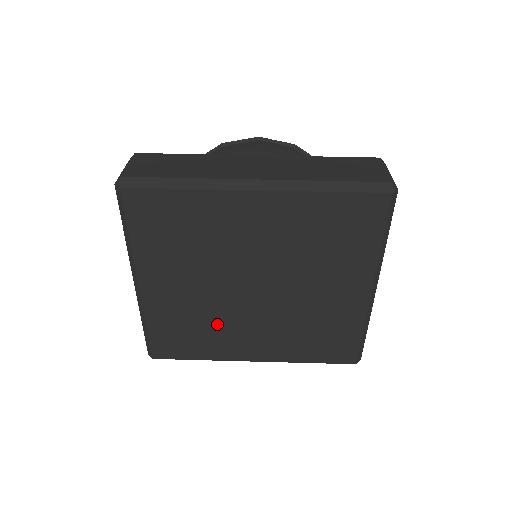
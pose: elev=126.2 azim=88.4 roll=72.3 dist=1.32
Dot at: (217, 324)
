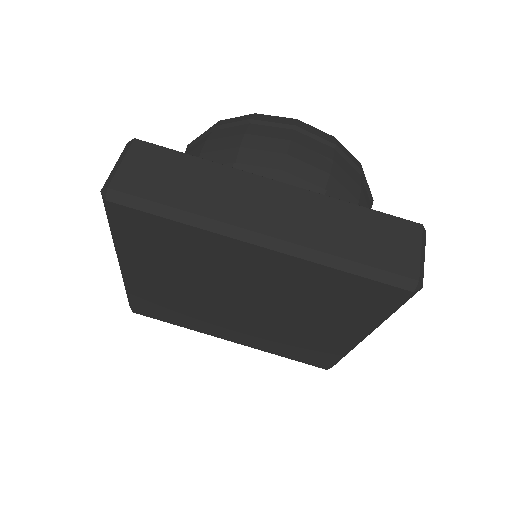
Dot at: (199, 313)
